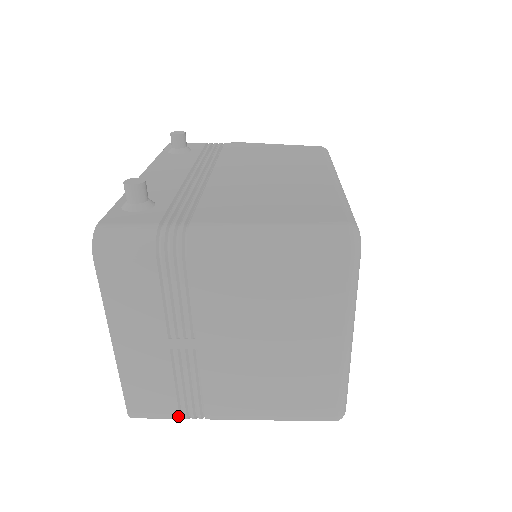
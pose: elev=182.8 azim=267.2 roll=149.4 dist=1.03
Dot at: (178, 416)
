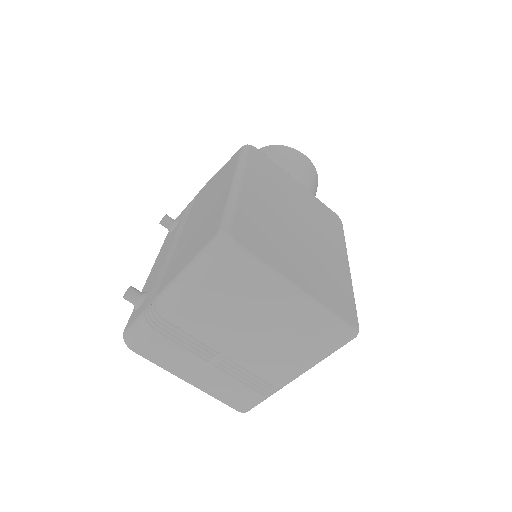
Dot at: (264, 396)
